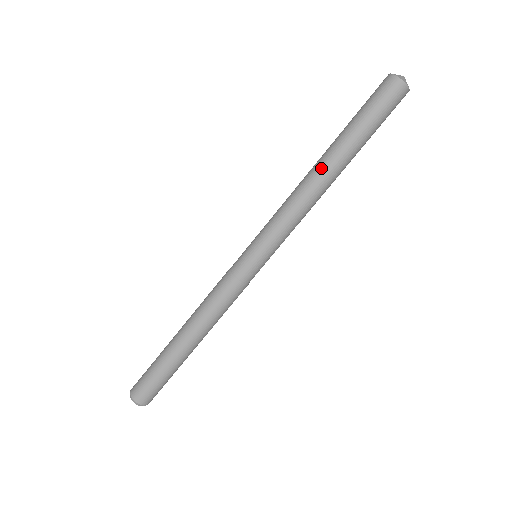
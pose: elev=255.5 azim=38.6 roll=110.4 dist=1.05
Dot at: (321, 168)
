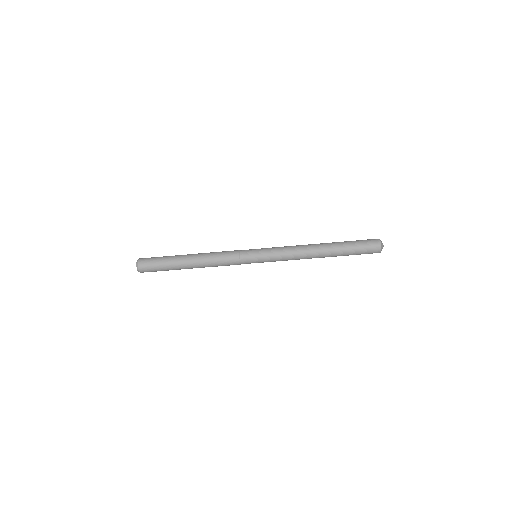
Dot at: (319, 256)
